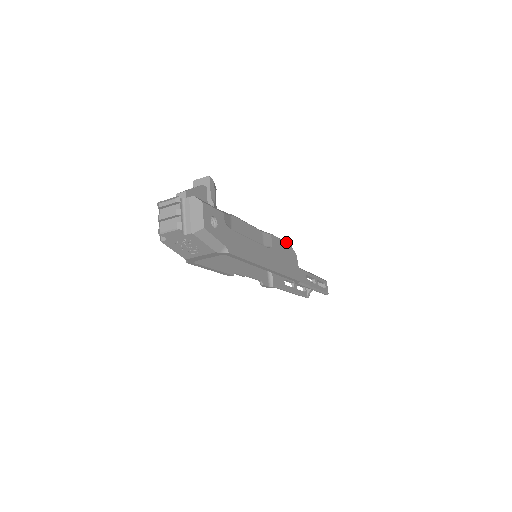
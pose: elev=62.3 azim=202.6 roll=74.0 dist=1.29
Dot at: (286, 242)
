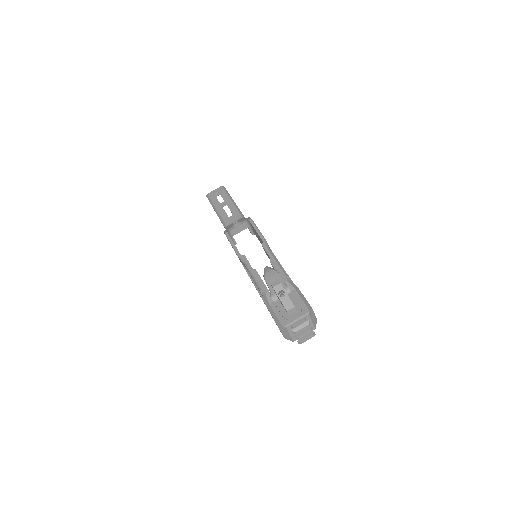
Dot at: (254, 223)
